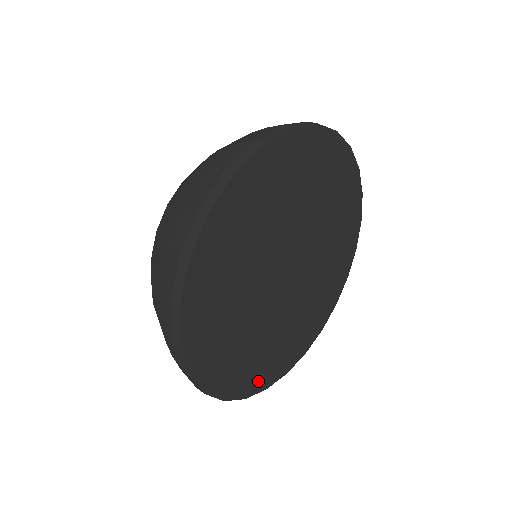
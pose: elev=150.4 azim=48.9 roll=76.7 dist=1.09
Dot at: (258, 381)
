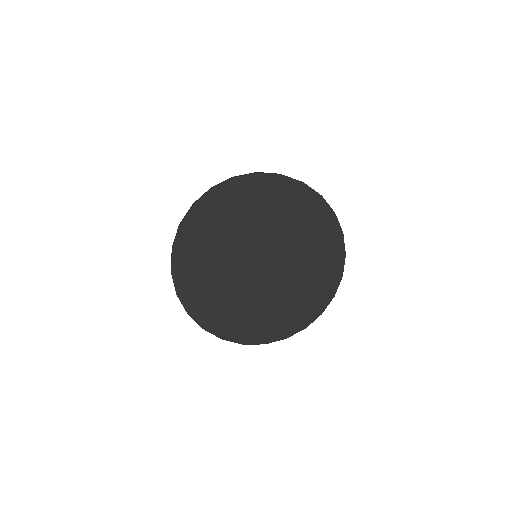
Dot at: (202, 314)
